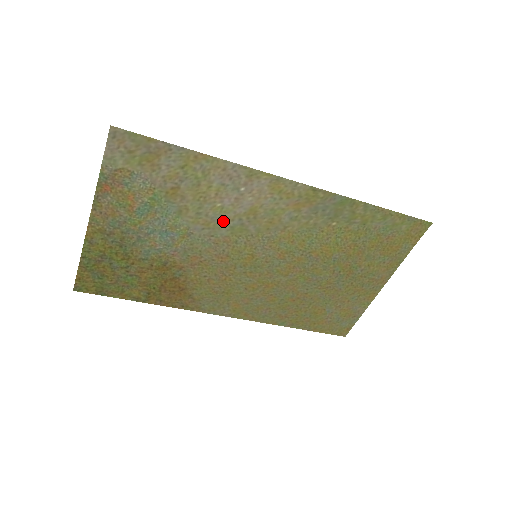
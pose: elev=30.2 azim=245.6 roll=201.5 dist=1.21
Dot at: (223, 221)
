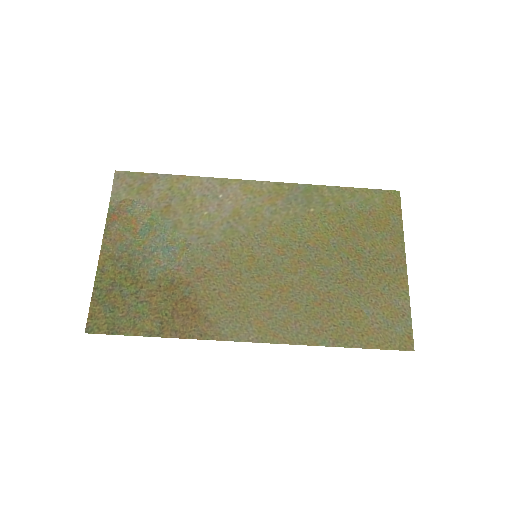
Dot at: (214, 227)
